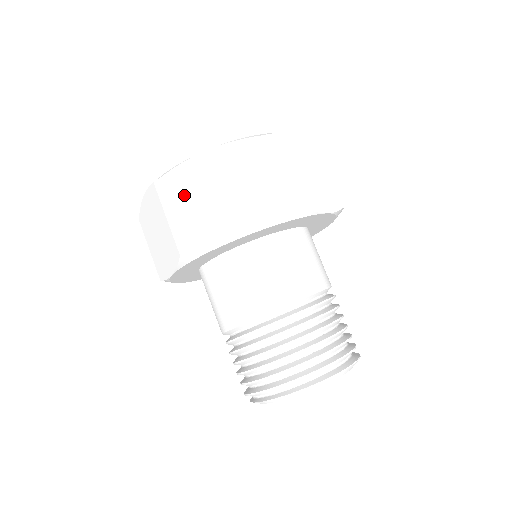
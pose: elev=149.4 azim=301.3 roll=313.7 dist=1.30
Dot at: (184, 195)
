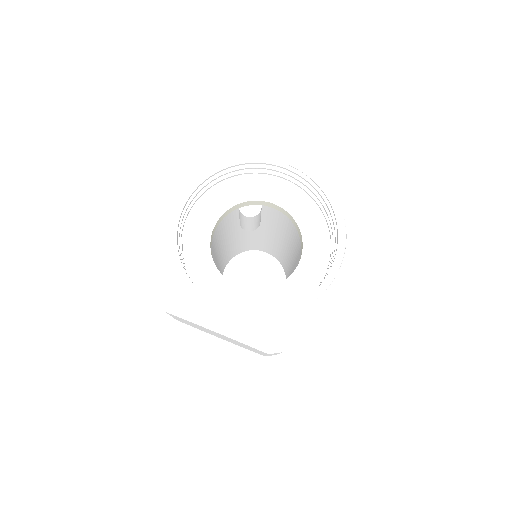
Dot at: (182, 320)
